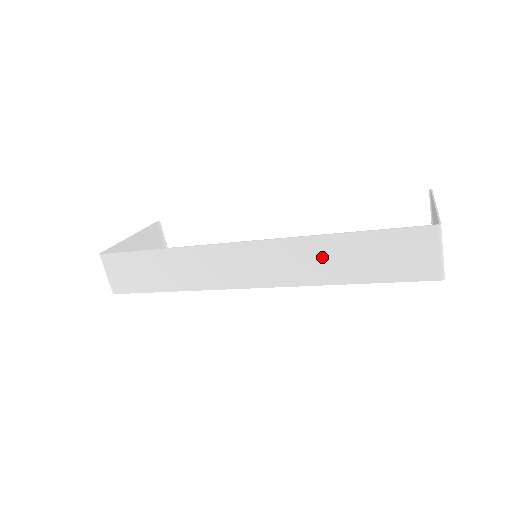
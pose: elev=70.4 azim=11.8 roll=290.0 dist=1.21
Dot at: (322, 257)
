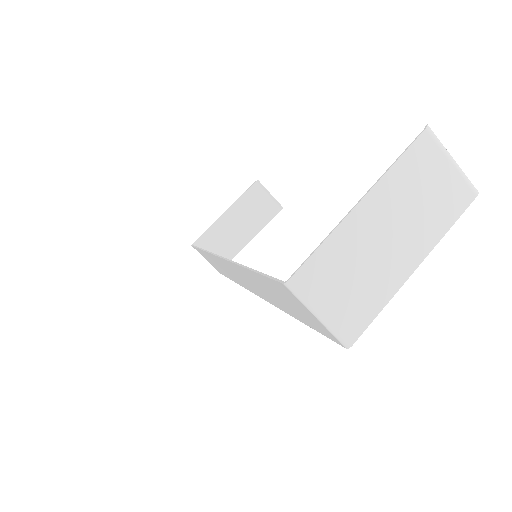
Dot at: (257, 285)
